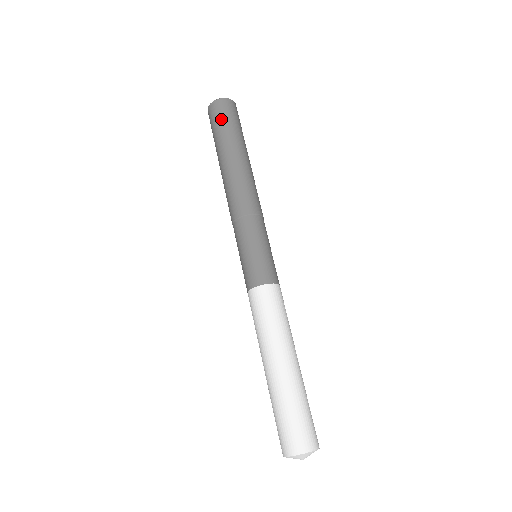
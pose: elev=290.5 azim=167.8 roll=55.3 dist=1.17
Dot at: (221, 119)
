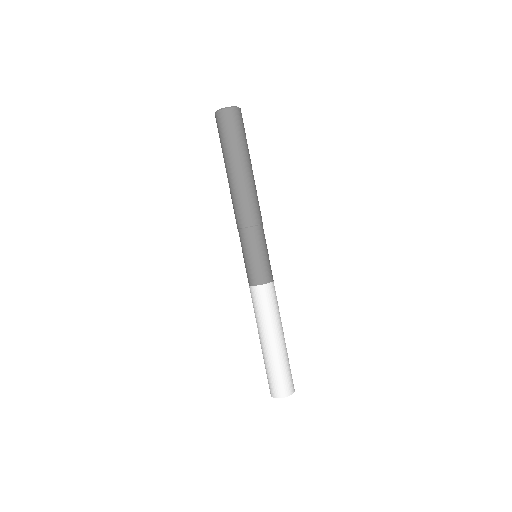
Dot at: (232, 130)
